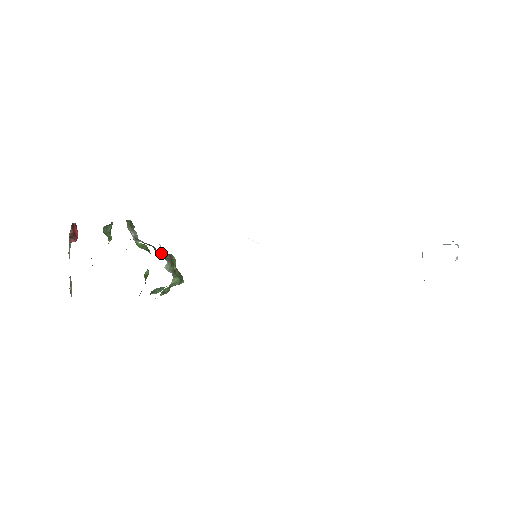
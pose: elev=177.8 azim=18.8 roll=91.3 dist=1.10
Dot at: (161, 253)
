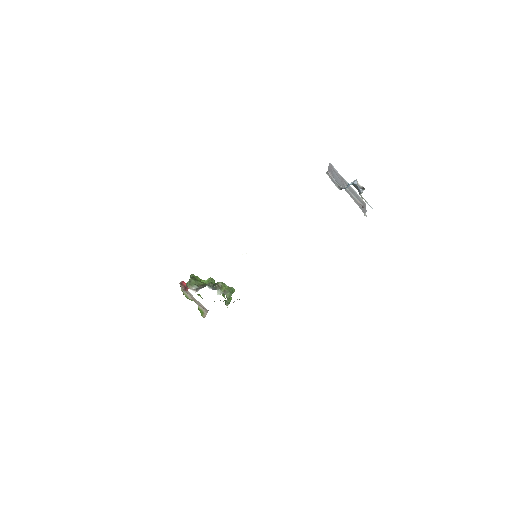
Dot at: (213, 286)
